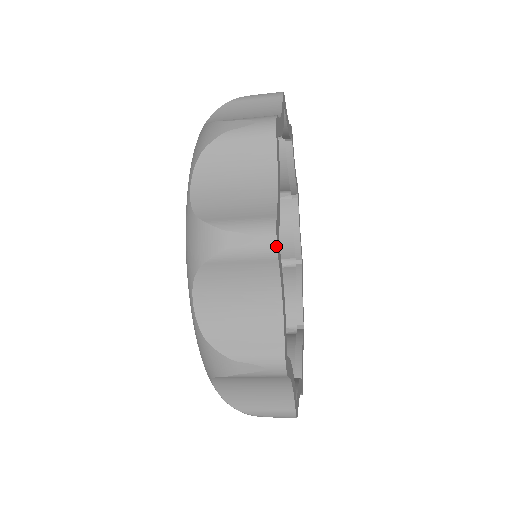
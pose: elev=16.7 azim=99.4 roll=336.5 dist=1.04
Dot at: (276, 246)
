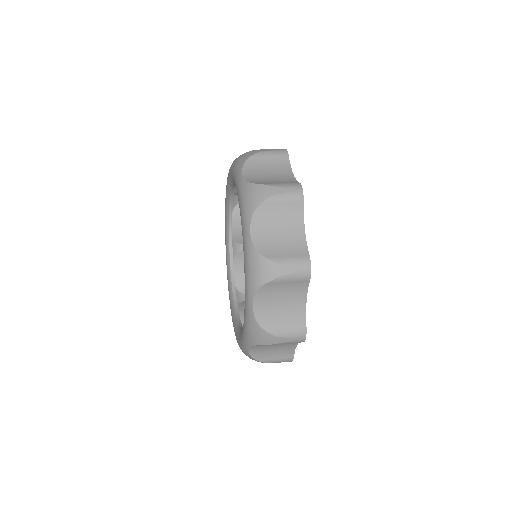
Dot at: occluded
